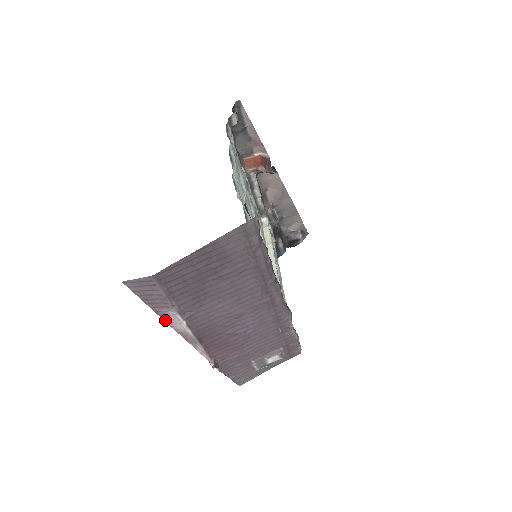
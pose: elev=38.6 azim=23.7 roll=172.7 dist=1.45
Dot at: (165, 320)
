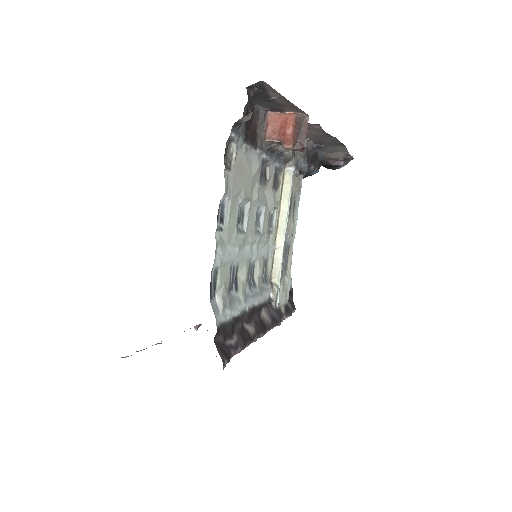
Dot at: occluded
